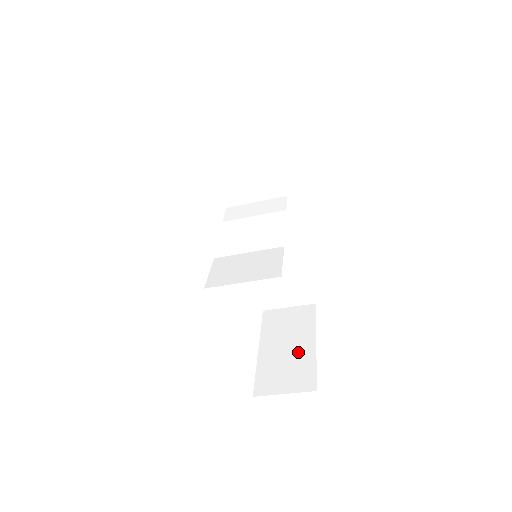
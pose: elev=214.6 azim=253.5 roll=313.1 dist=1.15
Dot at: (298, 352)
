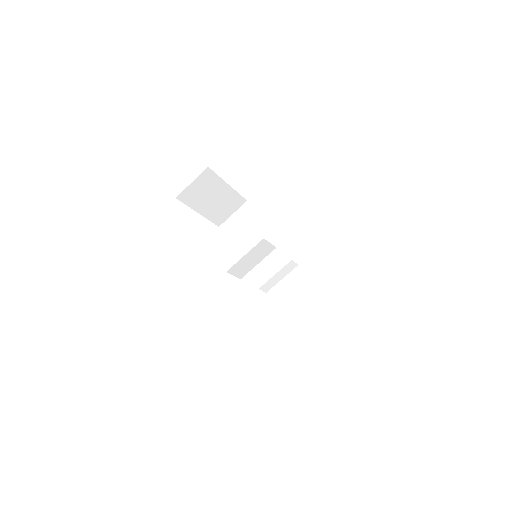
Dot at: occluded
